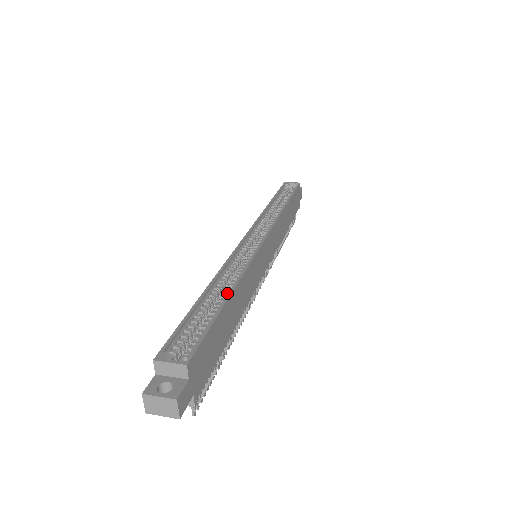
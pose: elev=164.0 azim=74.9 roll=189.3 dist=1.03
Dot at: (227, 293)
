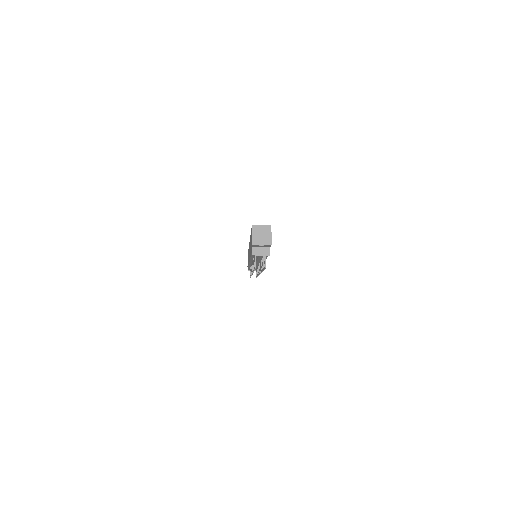
Dot at: occluded
